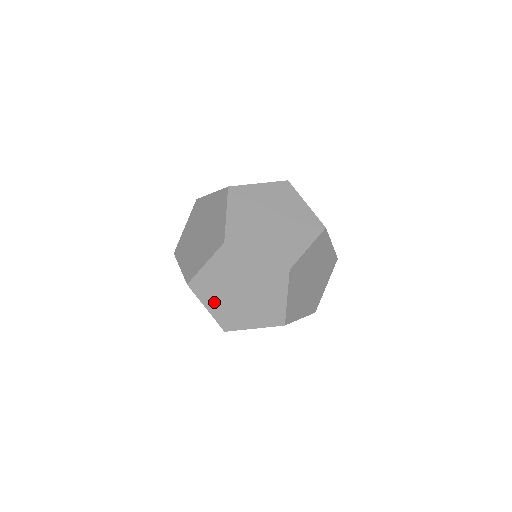
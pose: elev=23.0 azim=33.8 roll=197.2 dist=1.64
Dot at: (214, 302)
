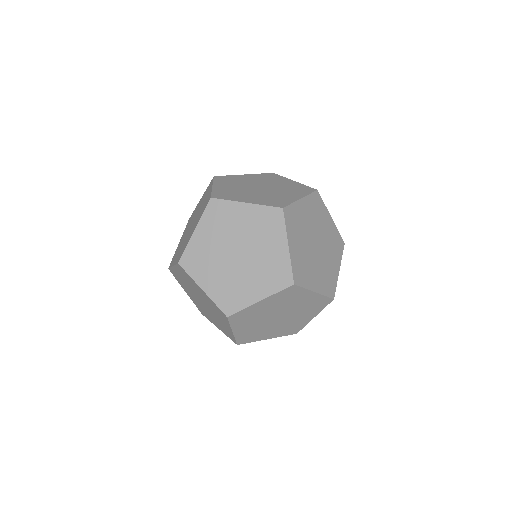
Dot at: (247, 198)
